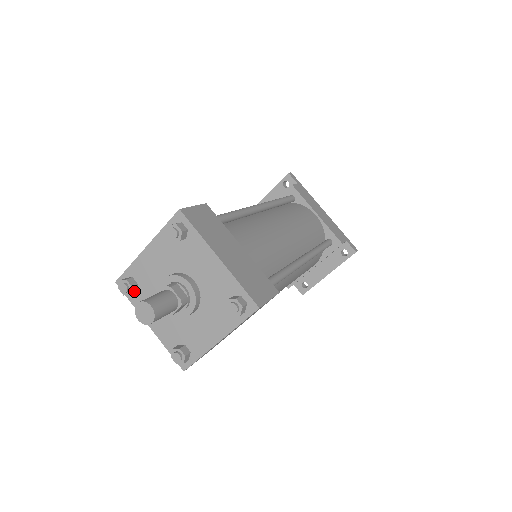
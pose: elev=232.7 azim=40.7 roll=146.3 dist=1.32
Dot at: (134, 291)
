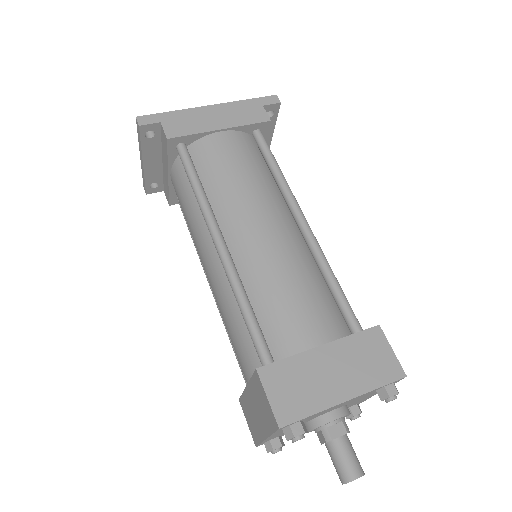
Dot at: (281, 440)
